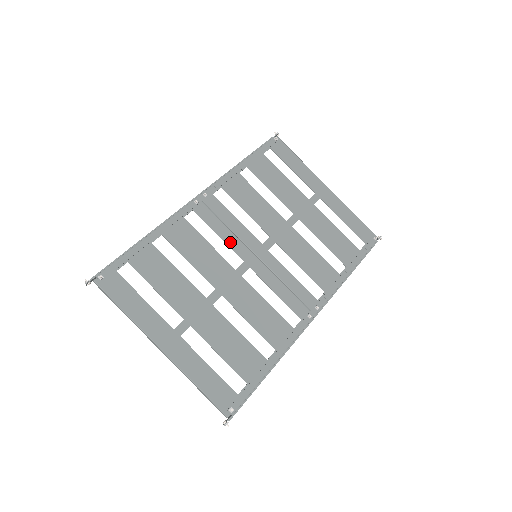
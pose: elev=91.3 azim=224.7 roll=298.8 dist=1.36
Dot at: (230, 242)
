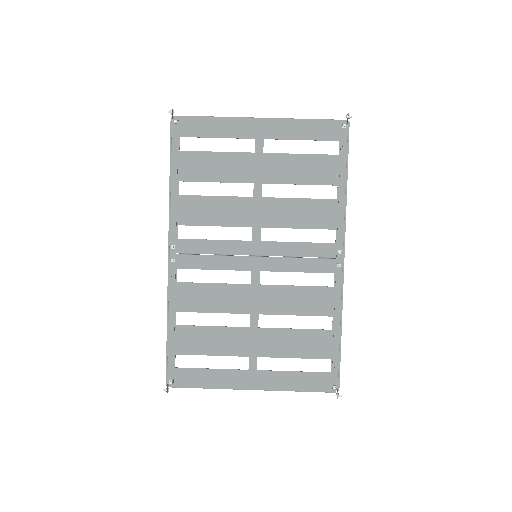
Dot at: (227, 266)
